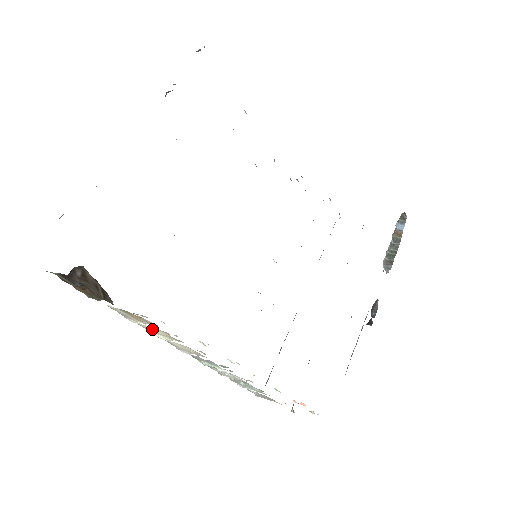
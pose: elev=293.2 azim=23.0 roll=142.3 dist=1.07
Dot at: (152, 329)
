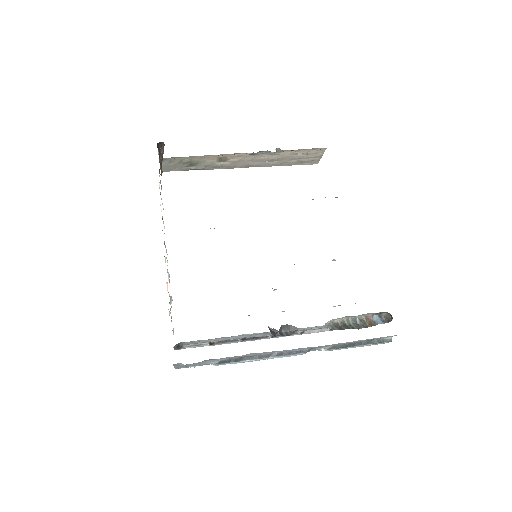
Dot at: occluded
